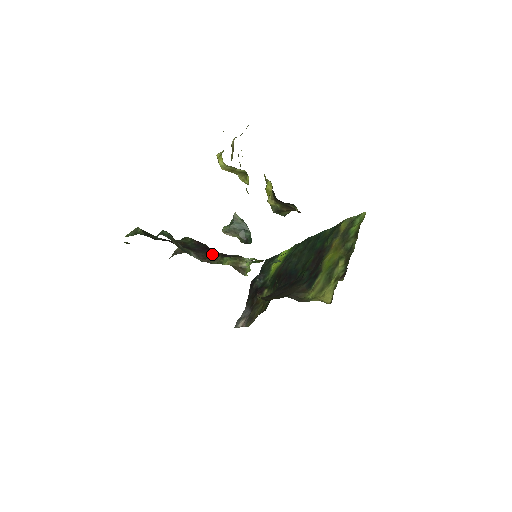
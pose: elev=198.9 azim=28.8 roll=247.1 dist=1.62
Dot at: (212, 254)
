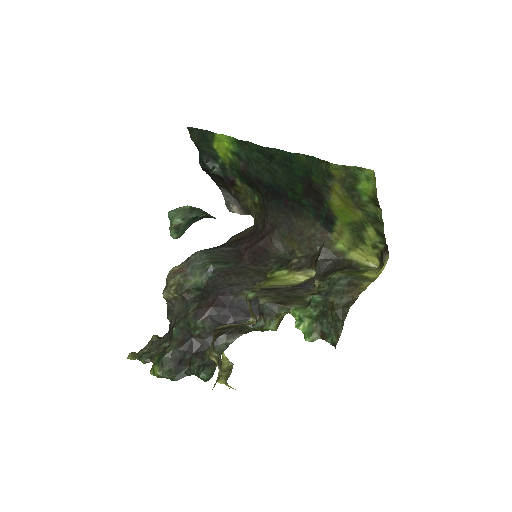
Dot at: (243, 326)
